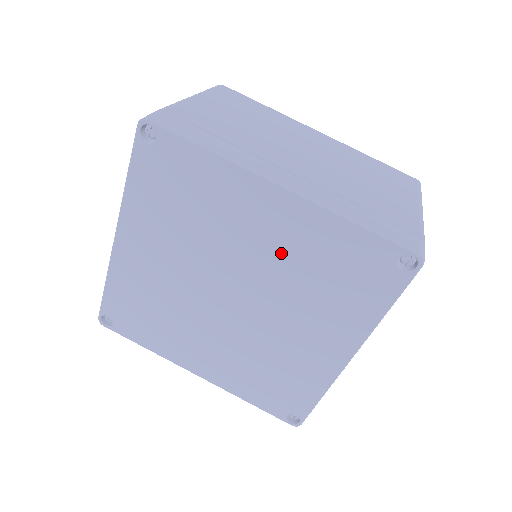
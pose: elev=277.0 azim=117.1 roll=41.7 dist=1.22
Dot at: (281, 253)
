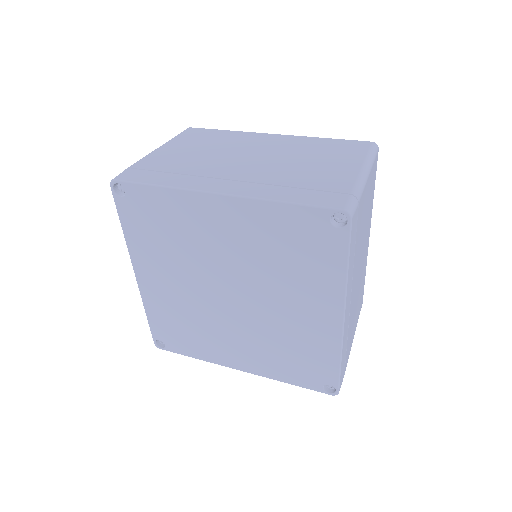
Dot at: (292, 325)
